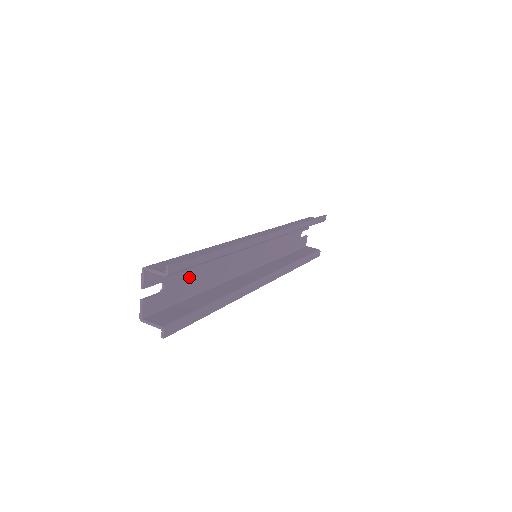
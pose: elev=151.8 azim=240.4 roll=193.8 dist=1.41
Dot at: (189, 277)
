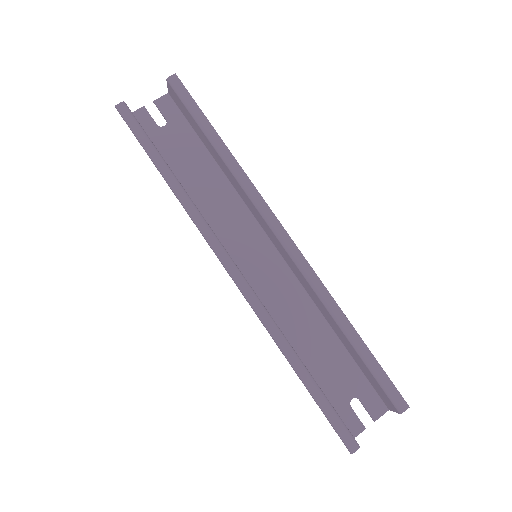
Dot at: (185, 156)
